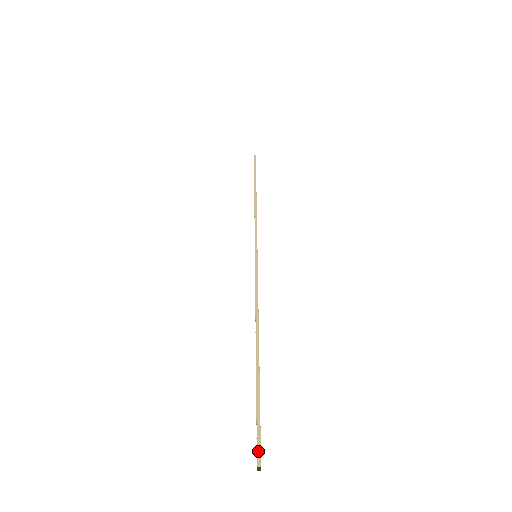
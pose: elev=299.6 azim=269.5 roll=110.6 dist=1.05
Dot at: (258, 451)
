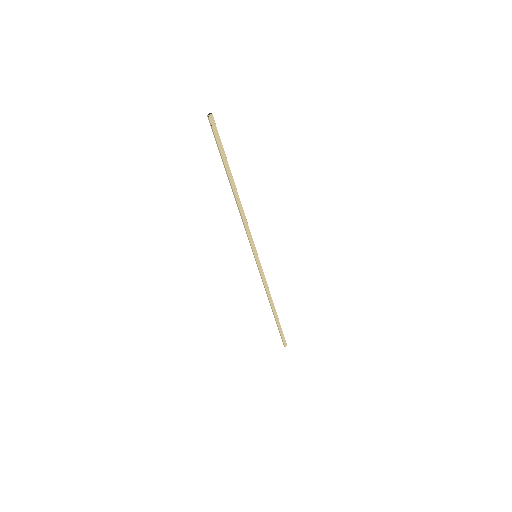
Dot at: (214, 122)
